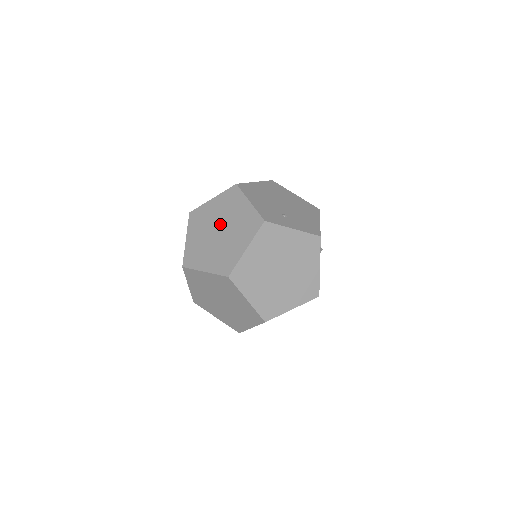
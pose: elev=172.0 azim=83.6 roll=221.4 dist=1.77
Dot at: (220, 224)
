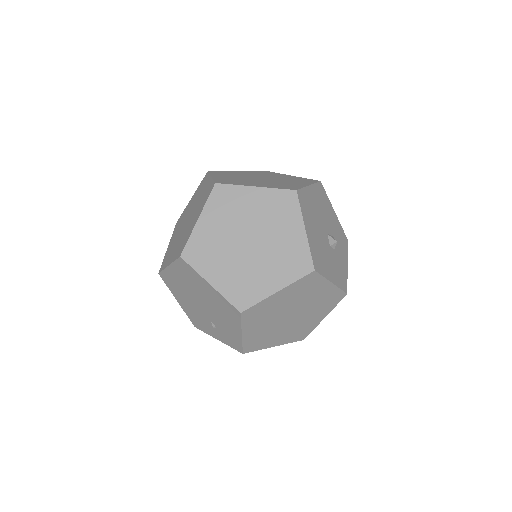
Dot at: occluded
